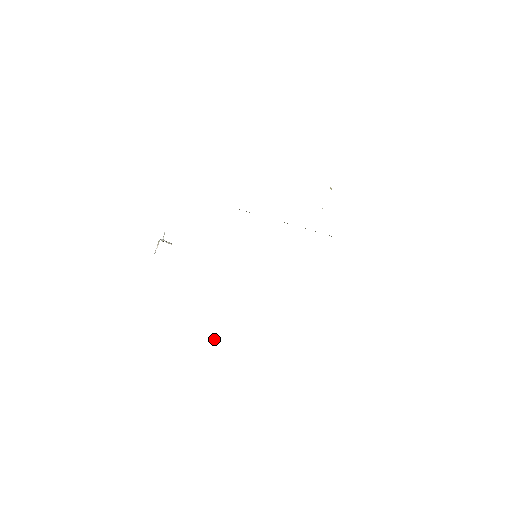
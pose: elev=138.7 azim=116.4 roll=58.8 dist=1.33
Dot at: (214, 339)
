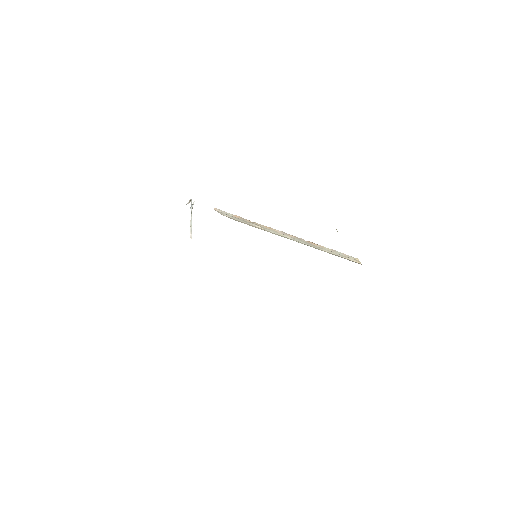
Dot at: occluded
